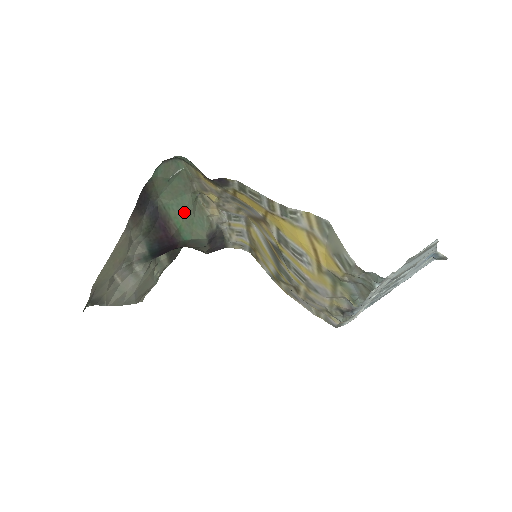
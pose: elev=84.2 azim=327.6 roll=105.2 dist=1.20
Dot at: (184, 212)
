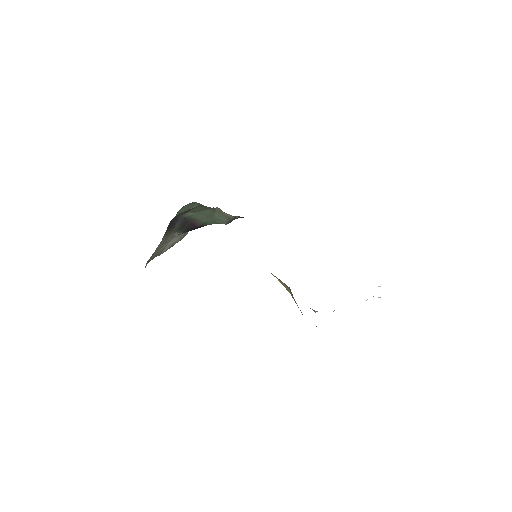
Dot at: (206, 216)
